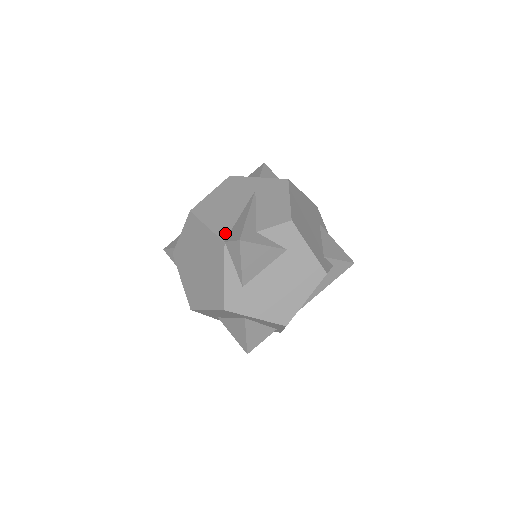
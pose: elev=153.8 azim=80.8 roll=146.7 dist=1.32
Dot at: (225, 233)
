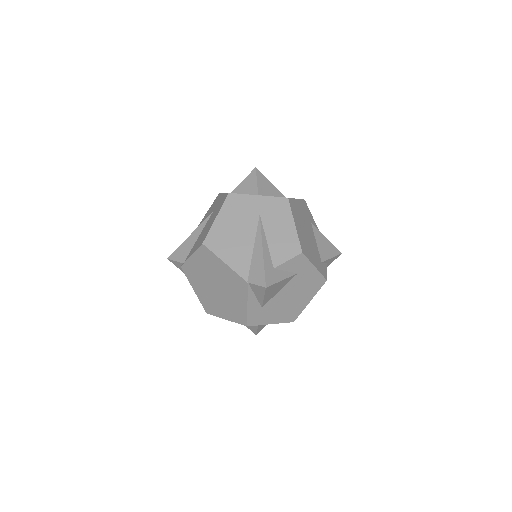
Dot at: (245, 271)
